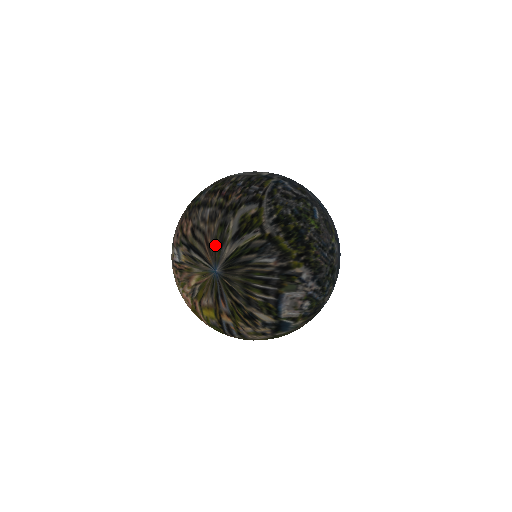
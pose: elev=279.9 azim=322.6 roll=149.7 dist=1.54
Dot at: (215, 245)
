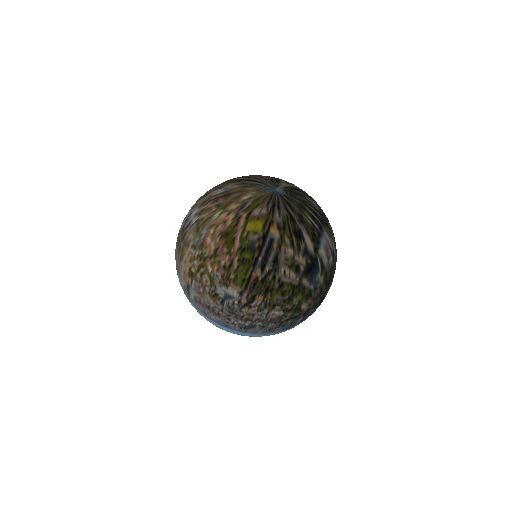
Dot at: (272, 180)
